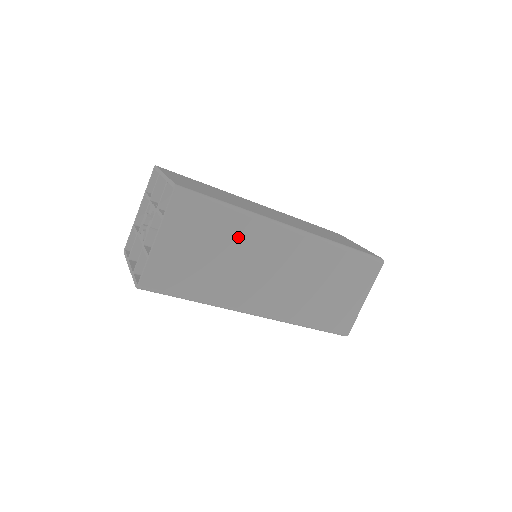
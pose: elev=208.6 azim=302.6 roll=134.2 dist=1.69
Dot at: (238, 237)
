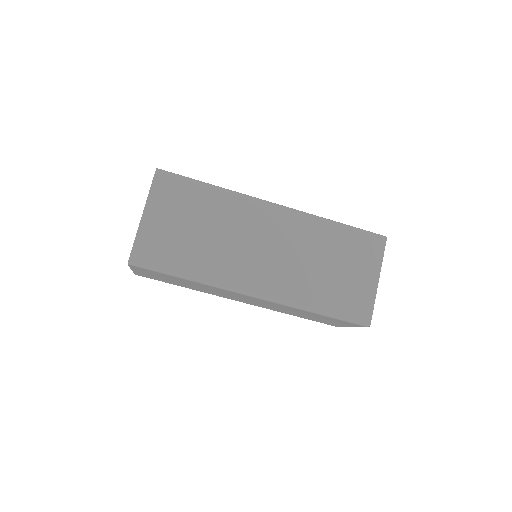
Dot at: (221, 212)
